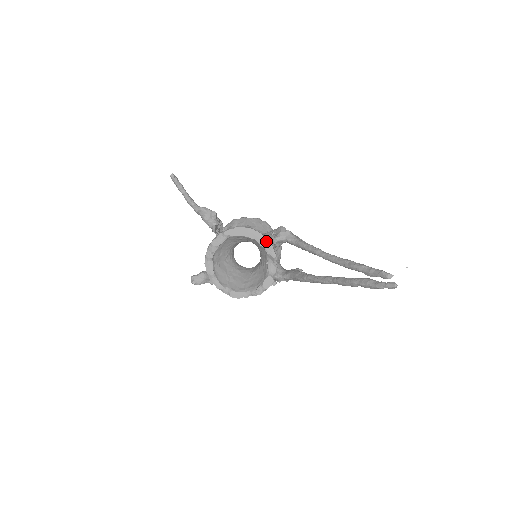
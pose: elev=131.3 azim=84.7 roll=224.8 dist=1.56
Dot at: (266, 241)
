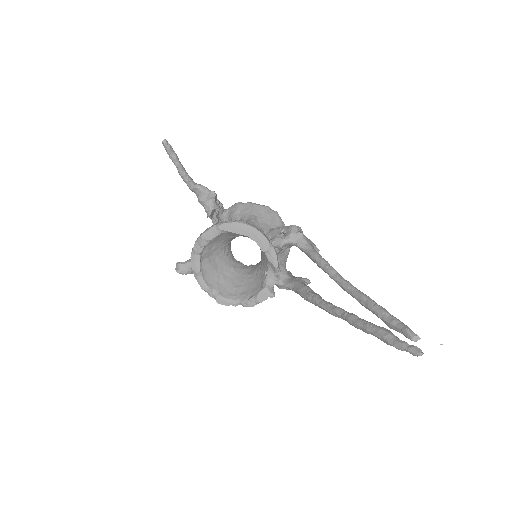
Dot at: (269, 246)
